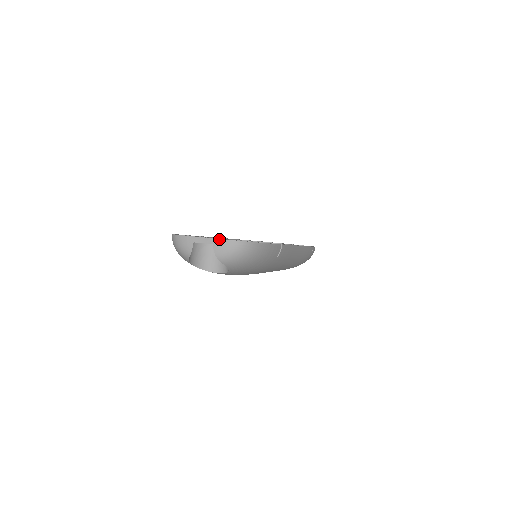
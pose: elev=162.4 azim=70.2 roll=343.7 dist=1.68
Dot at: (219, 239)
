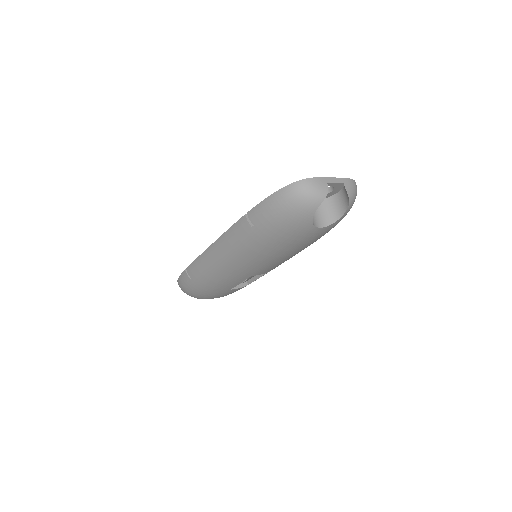
Dot at: (345, 178)
